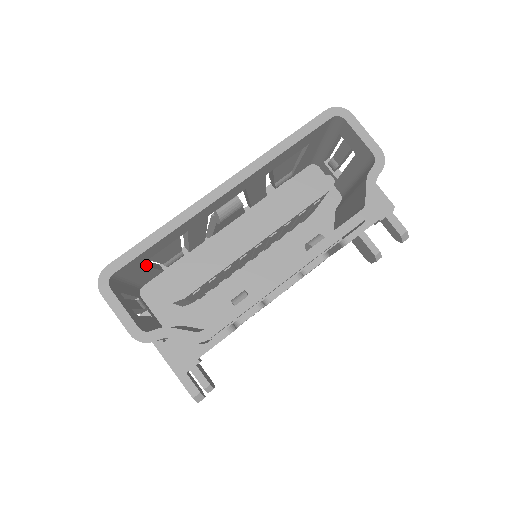
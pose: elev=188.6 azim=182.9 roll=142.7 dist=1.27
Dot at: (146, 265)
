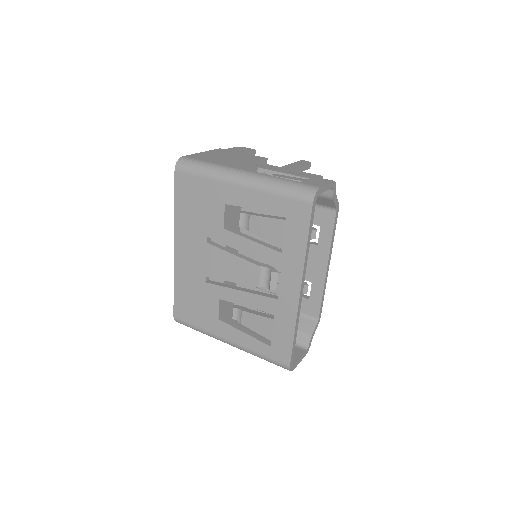
Dot at: (258, 337)
